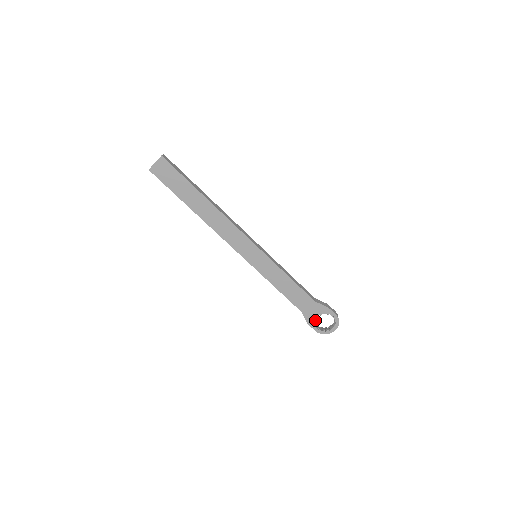
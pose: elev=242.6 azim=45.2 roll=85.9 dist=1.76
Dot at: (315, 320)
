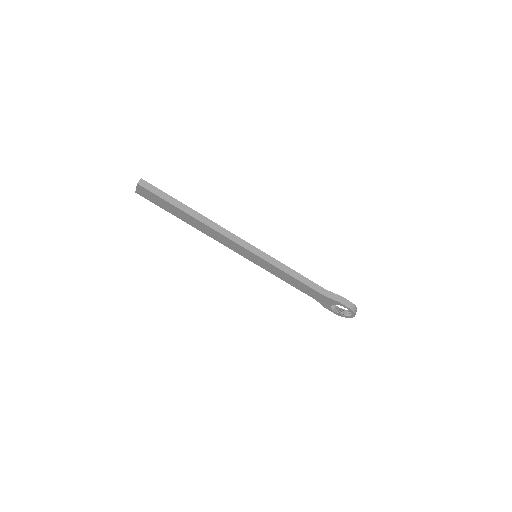
Dot at: (331, 306)
